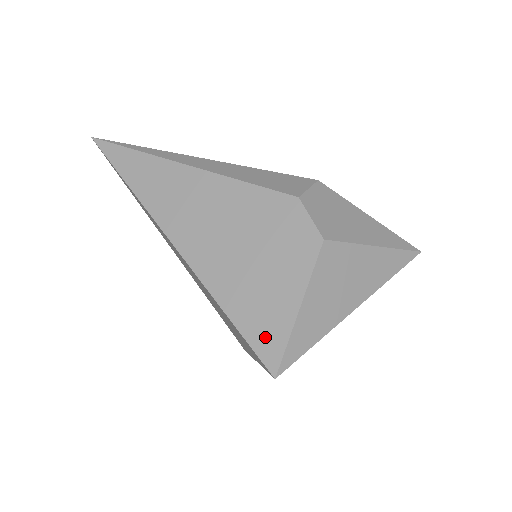
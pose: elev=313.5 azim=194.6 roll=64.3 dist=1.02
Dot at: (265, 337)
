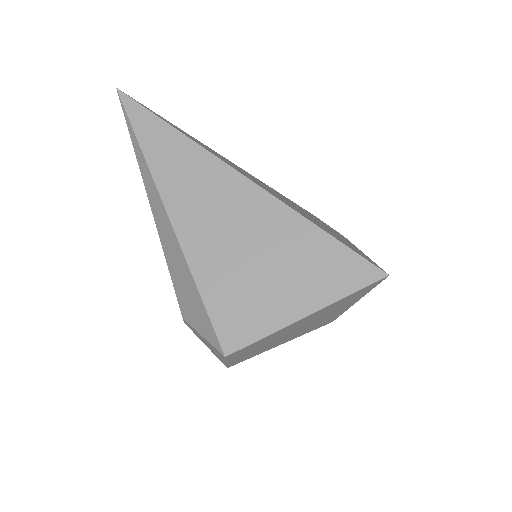
Dot at: (360, 254)
